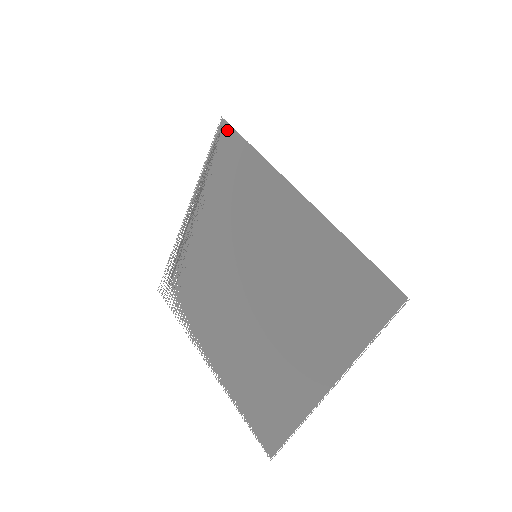
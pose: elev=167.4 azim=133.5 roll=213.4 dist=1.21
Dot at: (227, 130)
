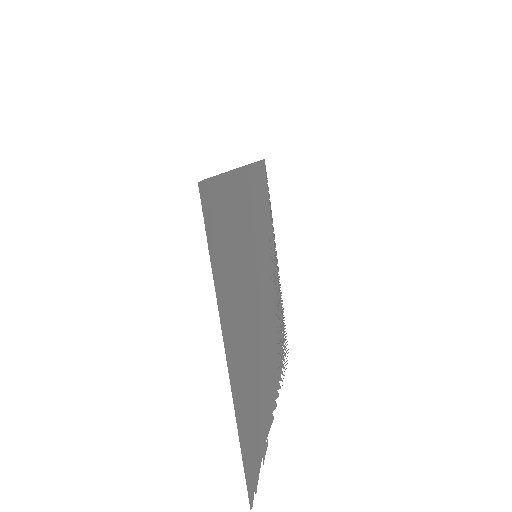
Dot at: (263, 165)
